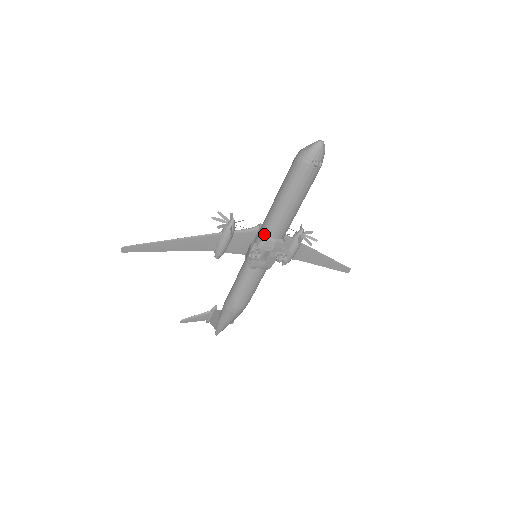
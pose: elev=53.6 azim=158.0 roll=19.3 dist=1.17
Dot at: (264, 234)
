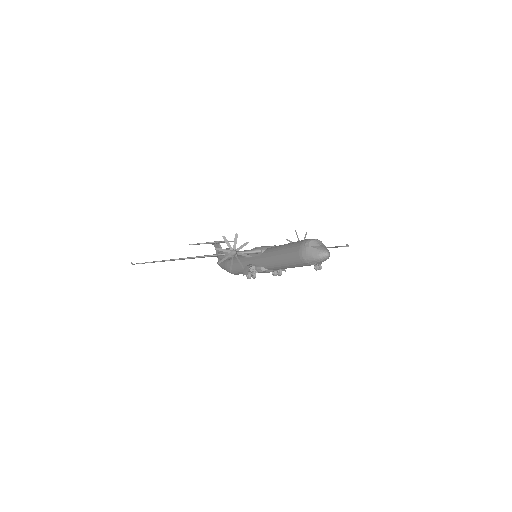
Dot at: (262, 265)
